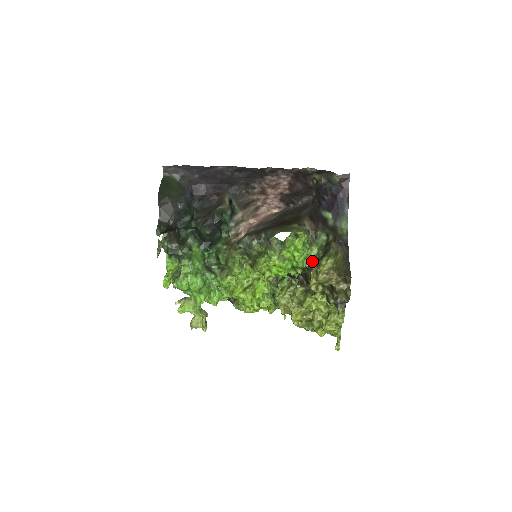
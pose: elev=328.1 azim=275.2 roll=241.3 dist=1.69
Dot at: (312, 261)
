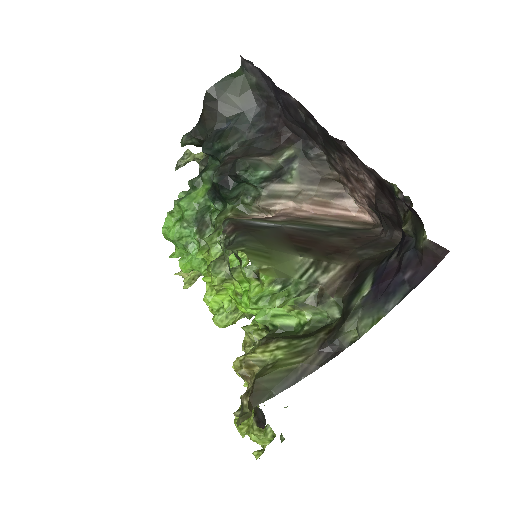
Dot at: (282, 328)
